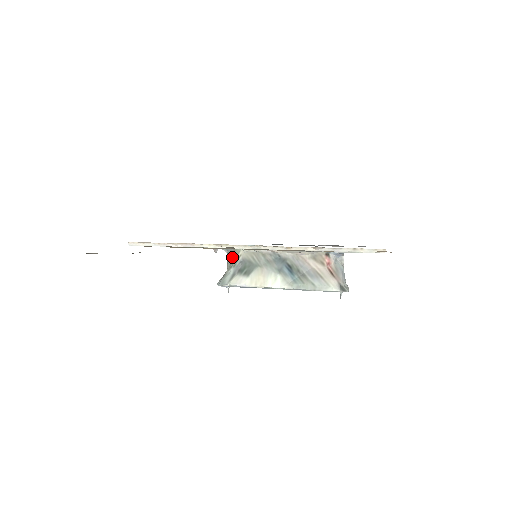
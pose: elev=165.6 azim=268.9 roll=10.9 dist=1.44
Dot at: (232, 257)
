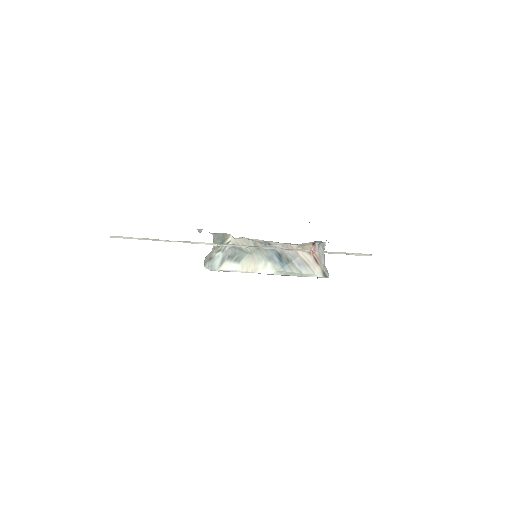
Dot at: (220, 241)
